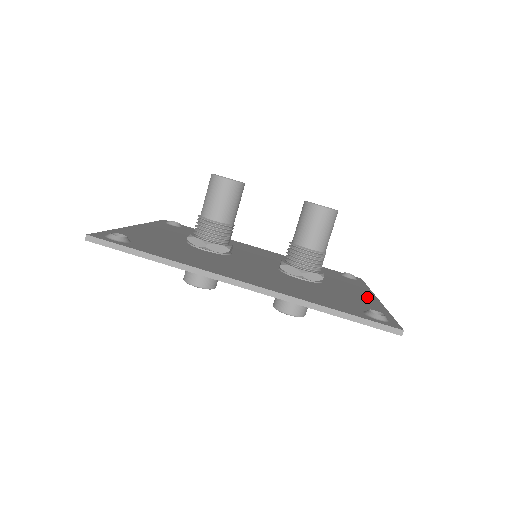
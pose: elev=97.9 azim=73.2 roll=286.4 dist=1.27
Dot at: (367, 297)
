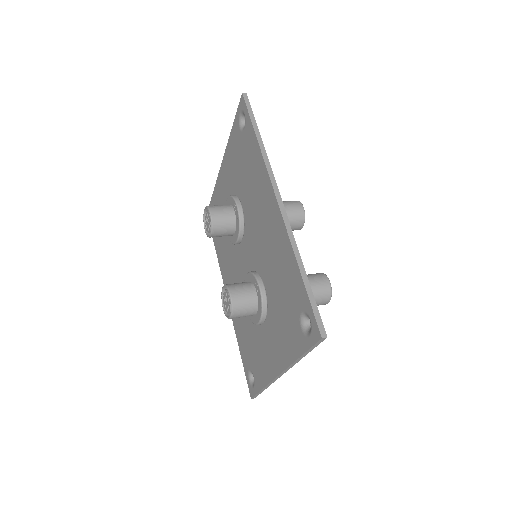
Dot at: occluded
